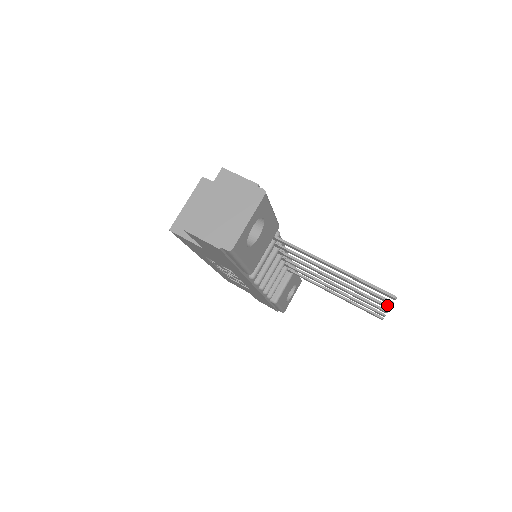
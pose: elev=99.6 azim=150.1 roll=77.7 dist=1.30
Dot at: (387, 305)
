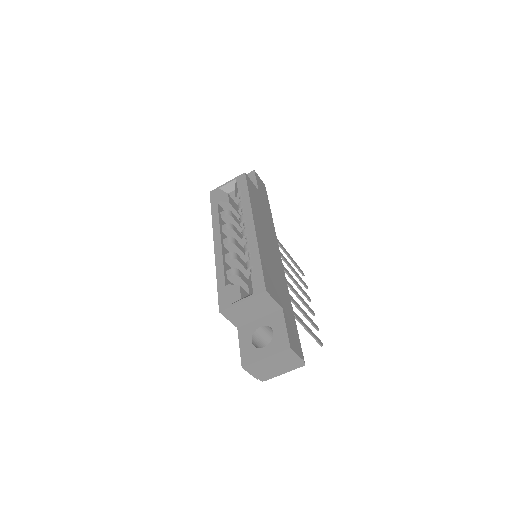
Dot at: occluded
